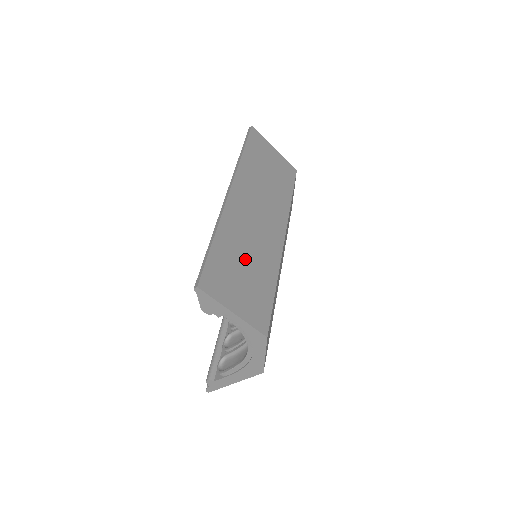
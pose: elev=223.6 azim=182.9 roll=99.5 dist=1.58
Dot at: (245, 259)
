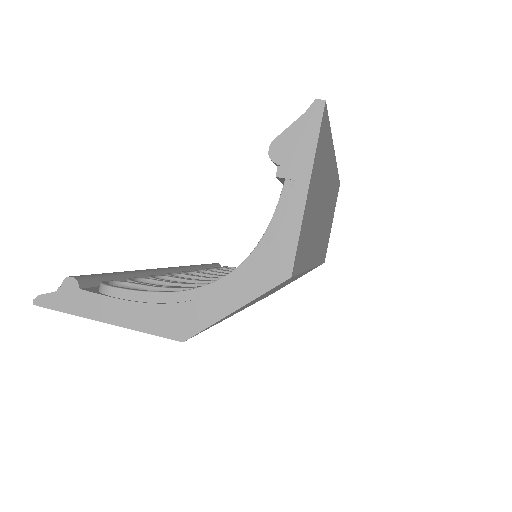
Dot at: (319, 199)
